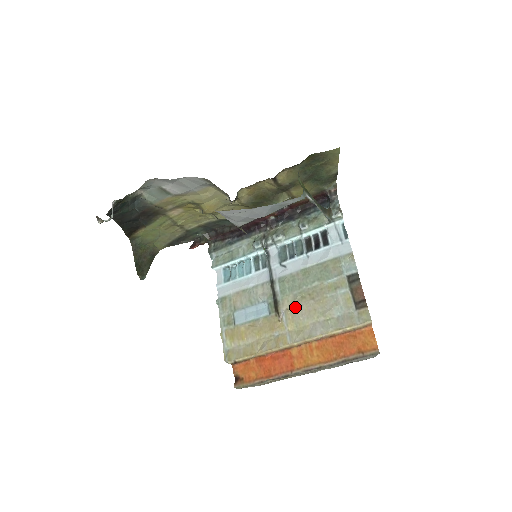
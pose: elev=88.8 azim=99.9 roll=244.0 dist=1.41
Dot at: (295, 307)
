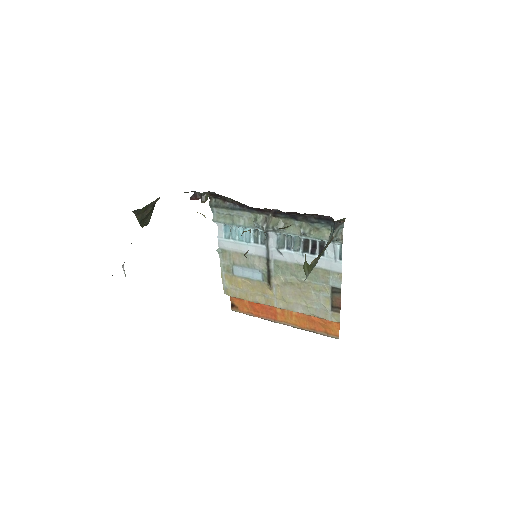
Dot at: (284, 287)
